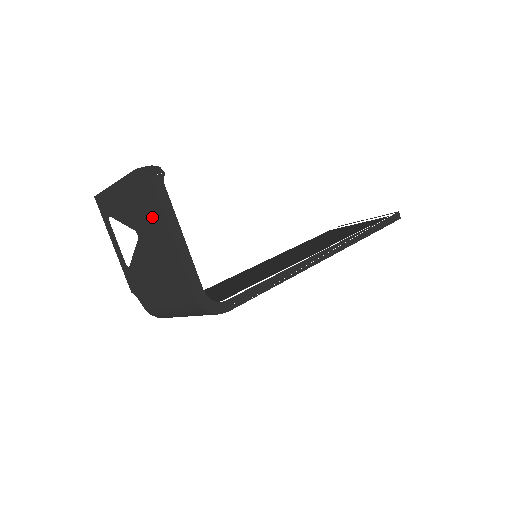
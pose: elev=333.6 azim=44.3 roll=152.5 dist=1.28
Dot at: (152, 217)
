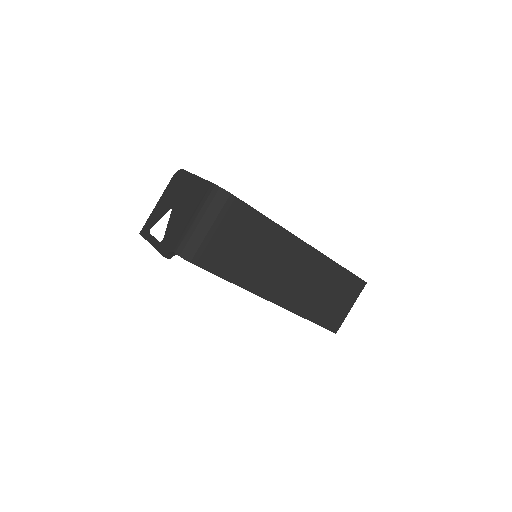
Dot at: (182, 185)
